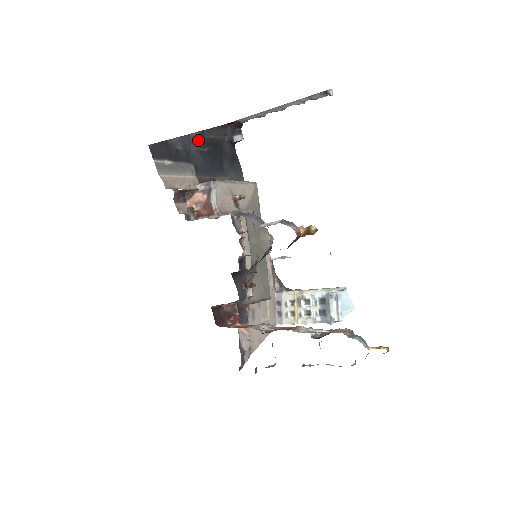
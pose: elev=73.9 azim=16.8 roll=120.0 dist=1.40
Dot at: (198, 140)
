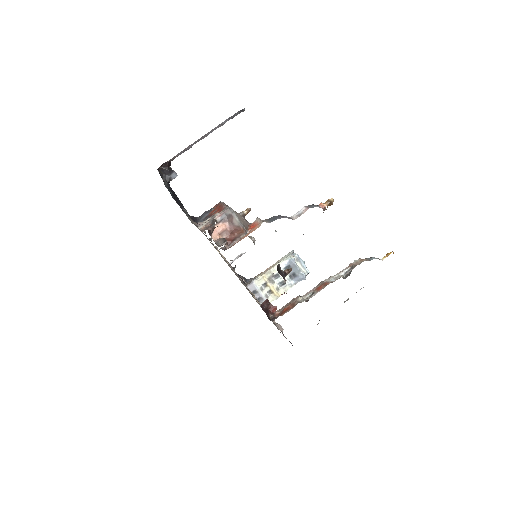
Dot at: (169, 187)
